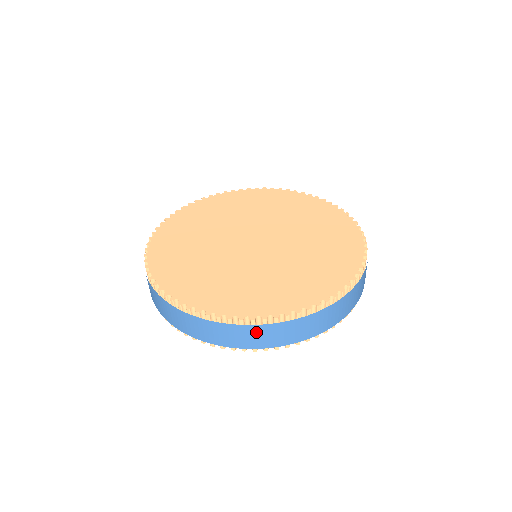
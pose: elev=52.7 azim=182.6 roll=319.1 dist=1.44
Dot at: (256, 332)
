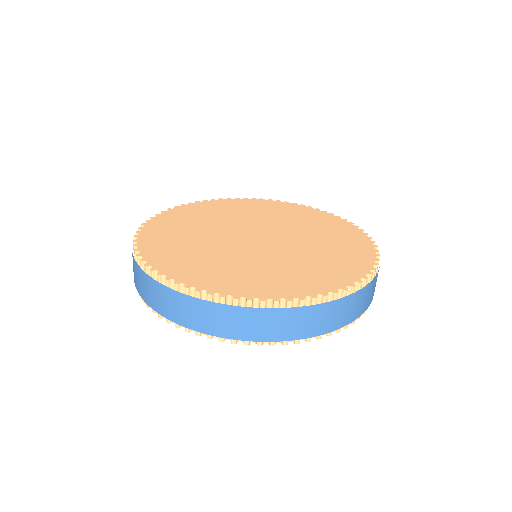
Dot at: (177, 301)
